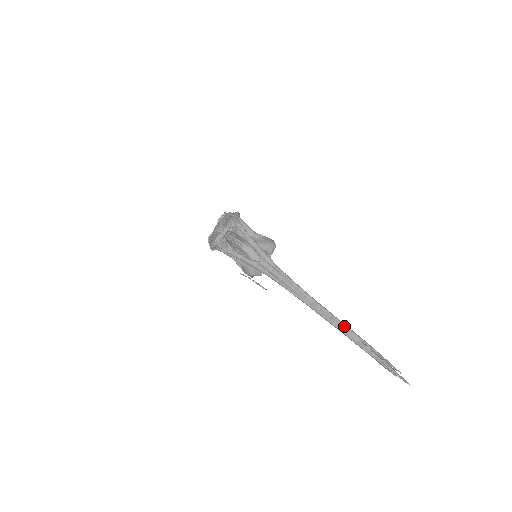
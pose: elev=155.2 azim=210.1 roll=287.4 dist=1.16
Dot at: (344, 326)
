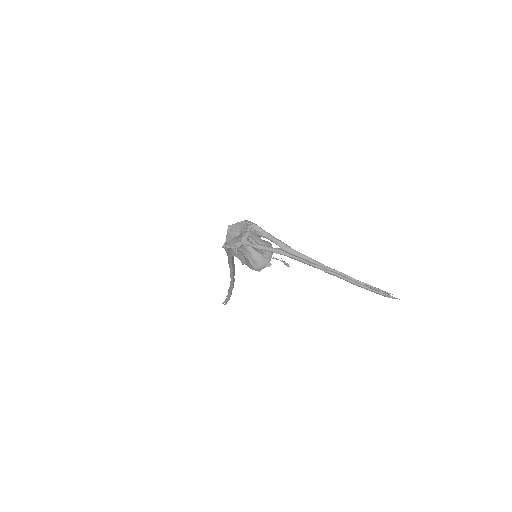
Dot at: (350, 277)
